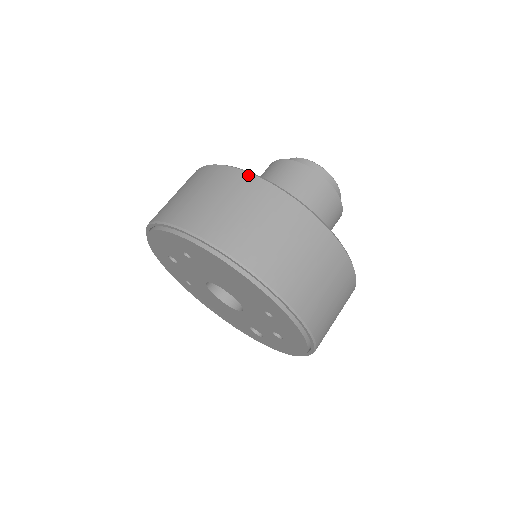
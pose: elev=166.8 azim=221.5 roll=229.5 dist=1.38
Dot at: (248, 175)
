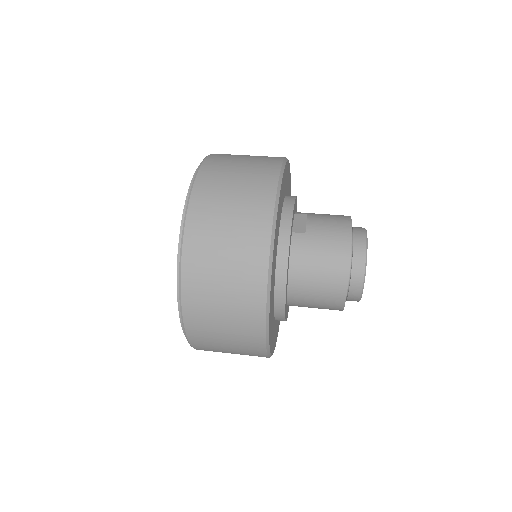
Dot at: (272, 201)
